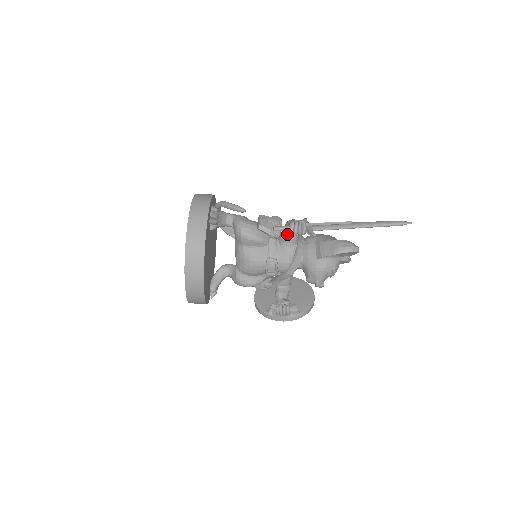
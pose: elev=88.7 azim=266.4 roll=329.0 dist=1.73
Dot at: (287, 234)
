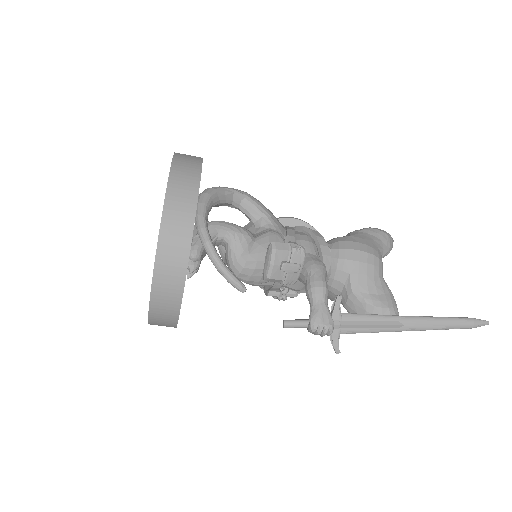
Dot at: occluded
